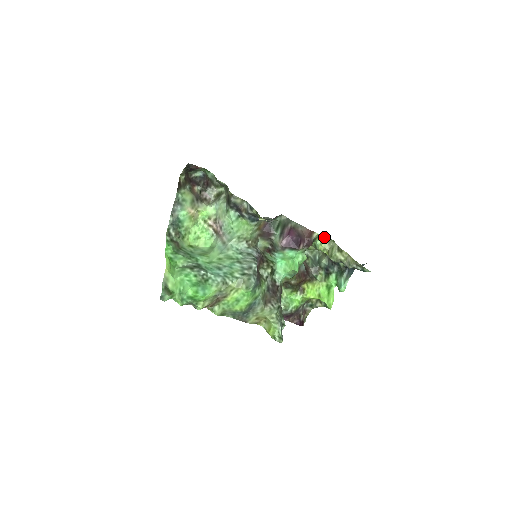
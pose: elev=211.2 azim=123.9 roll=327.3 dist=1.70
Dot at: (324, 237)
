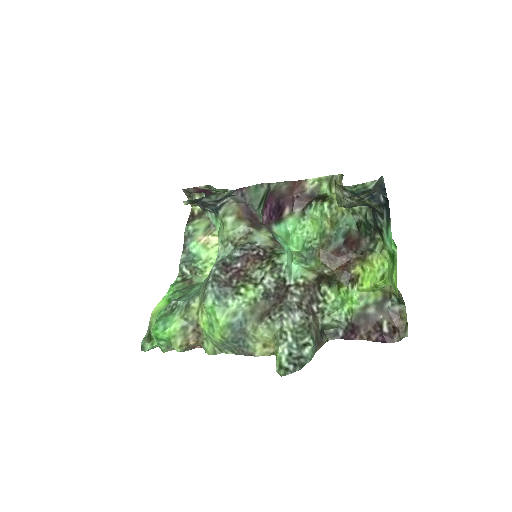
Dot at: (331, 178)
